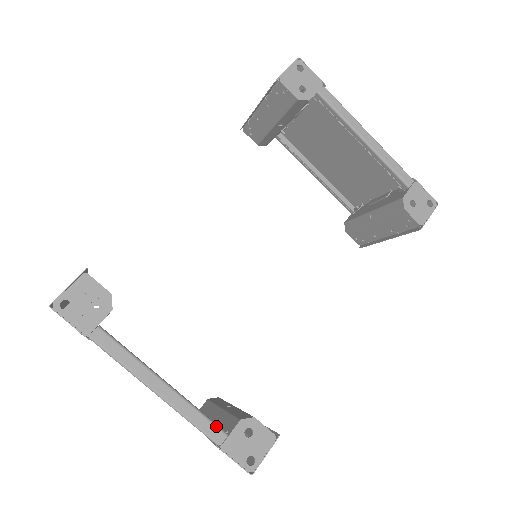
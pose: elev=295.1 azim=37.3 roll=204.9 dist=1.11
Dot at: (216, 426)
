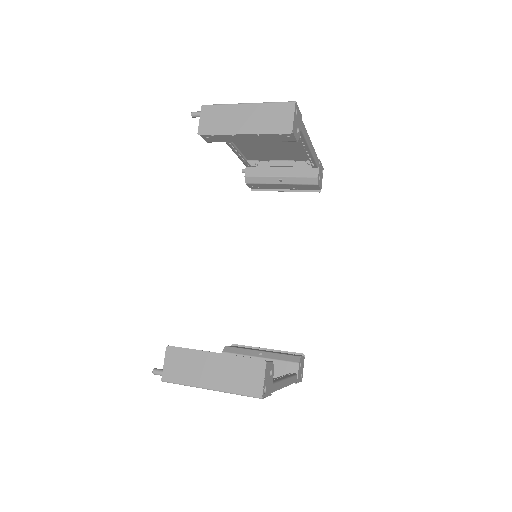
Dot at: (295, 375)
